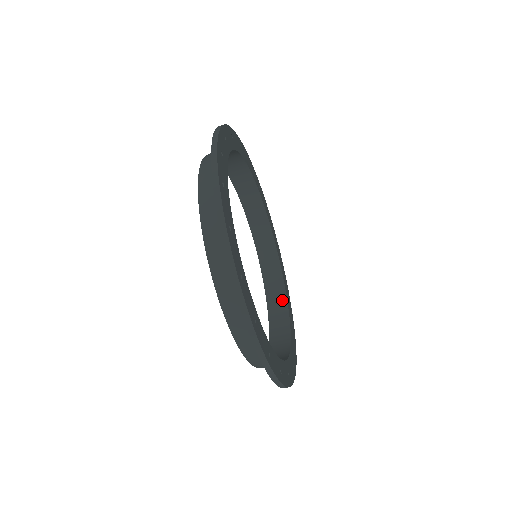
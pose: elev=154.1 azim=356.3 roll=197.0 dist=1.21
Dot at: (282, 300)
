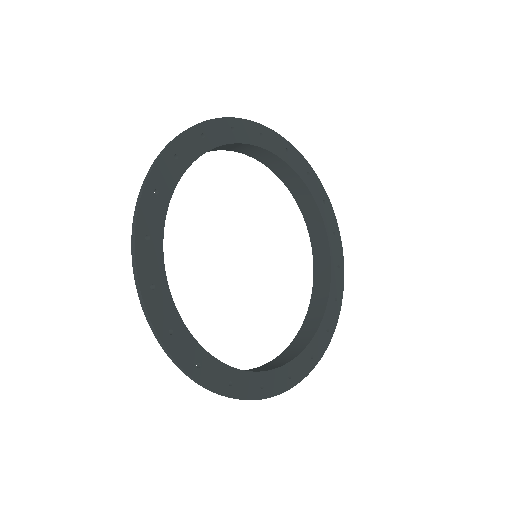
Dot at: (314, 328)
